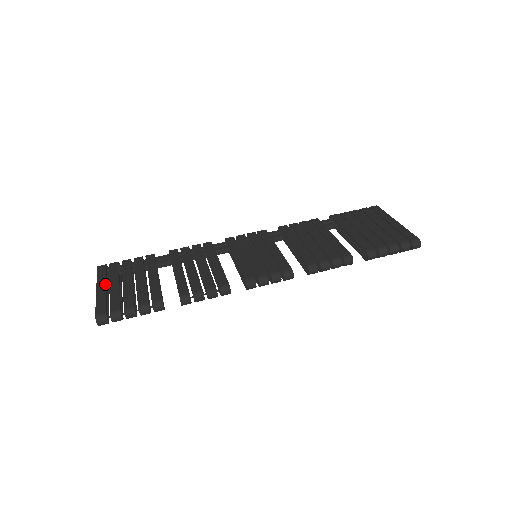
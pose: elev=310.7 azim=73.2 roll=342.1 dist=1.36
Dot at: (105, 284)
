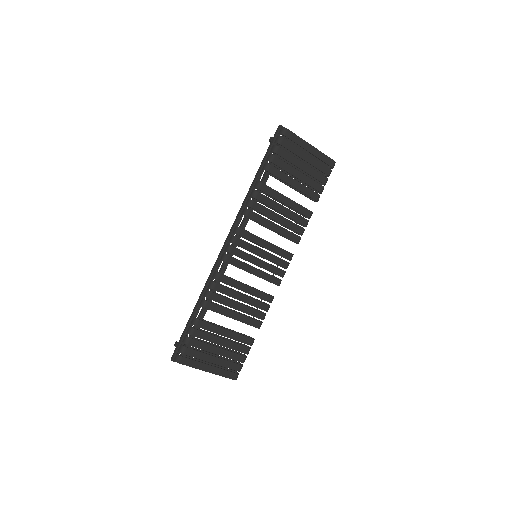
Dot at: (208, 365)
